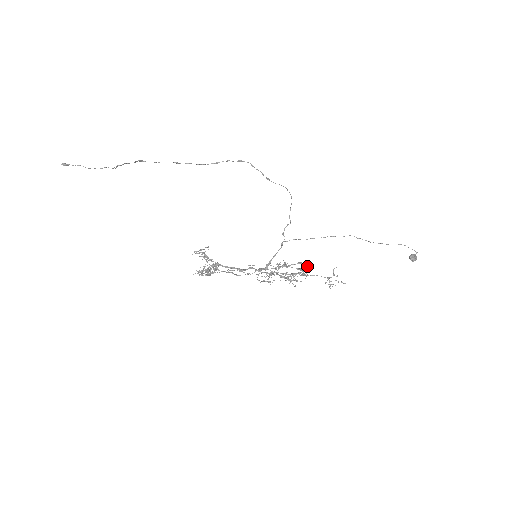
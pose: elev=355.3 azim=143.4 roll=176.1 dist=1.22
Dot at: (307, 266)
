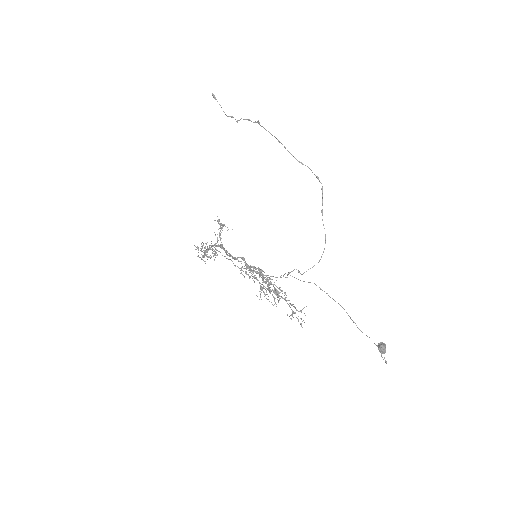
Dot at: occluded
